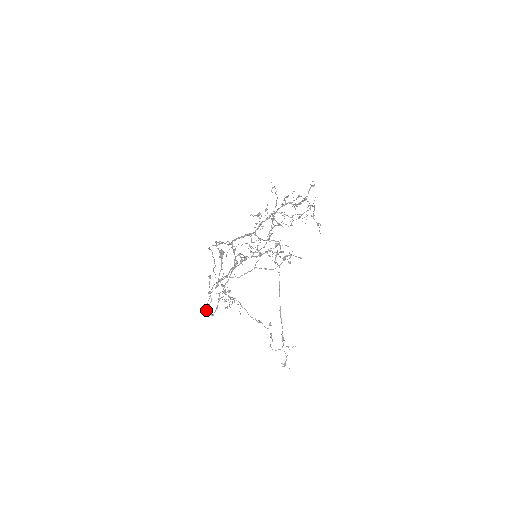
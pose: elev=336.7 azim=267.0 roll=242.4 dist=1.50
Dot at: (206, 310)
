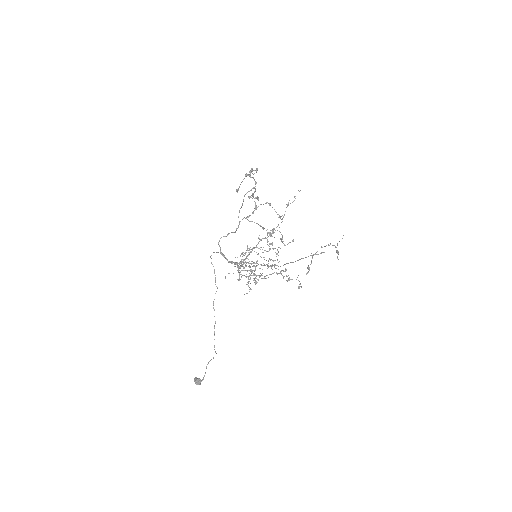
Dot at: (246, 193)
